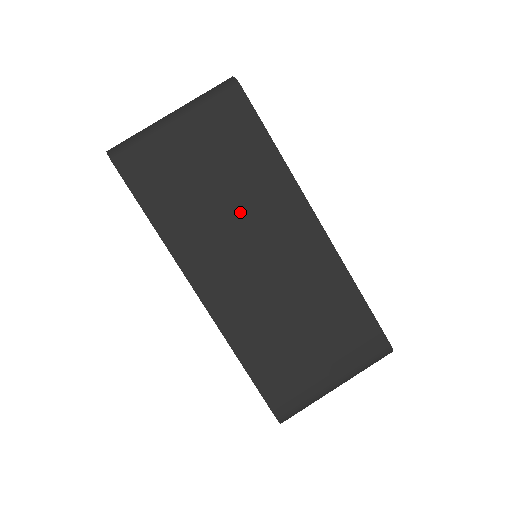
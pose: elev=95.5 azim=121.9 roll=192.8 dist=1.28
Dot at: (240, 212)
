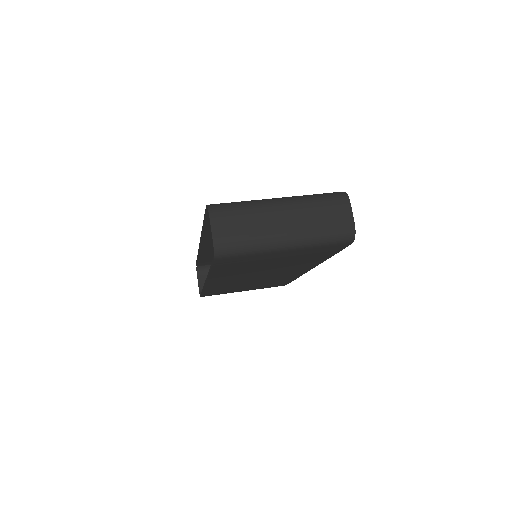
Dot at: occluded
